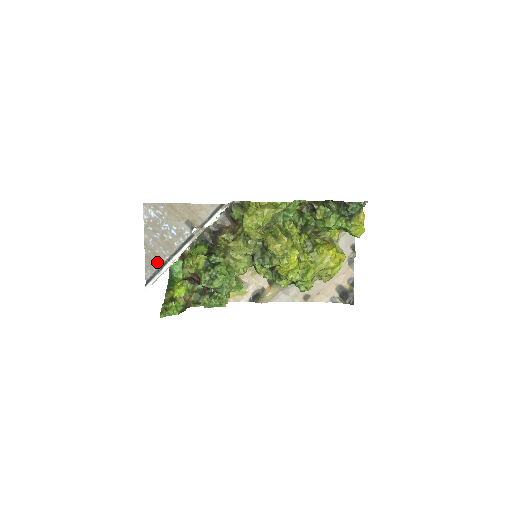
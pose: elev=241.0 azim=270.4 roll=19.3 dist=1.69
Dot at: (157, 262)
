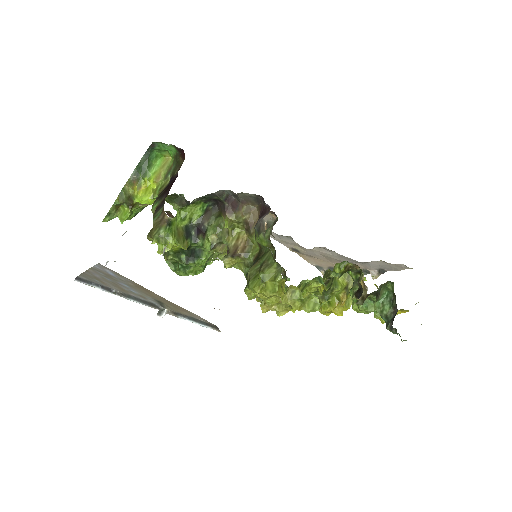
Dot at: (99, 282)
